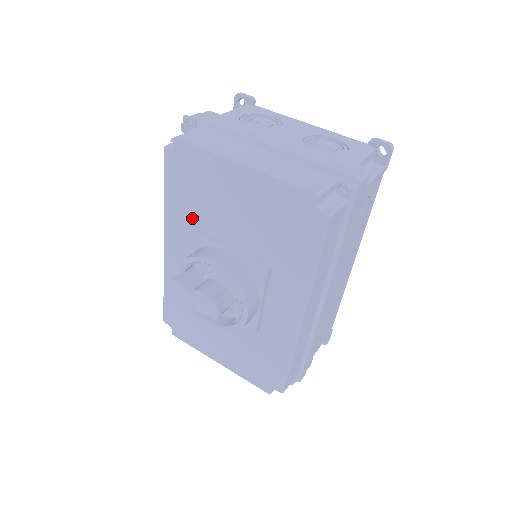
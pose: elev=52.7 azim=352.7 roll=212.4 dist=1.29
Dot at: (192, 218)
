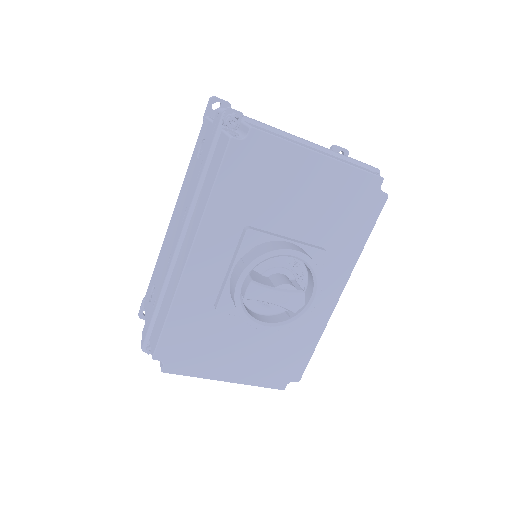
Dot at: (244, 215)
